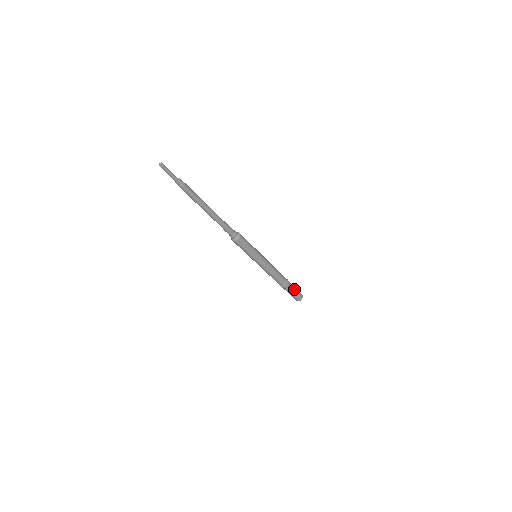
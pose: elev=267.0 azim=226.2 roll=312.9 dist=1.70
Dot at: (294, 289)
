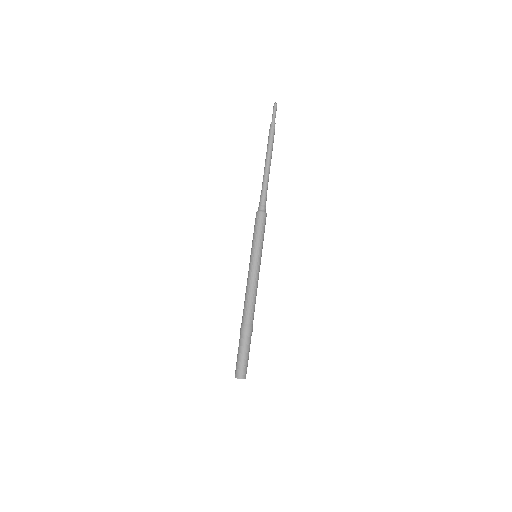
Dot at: (247, 350)
